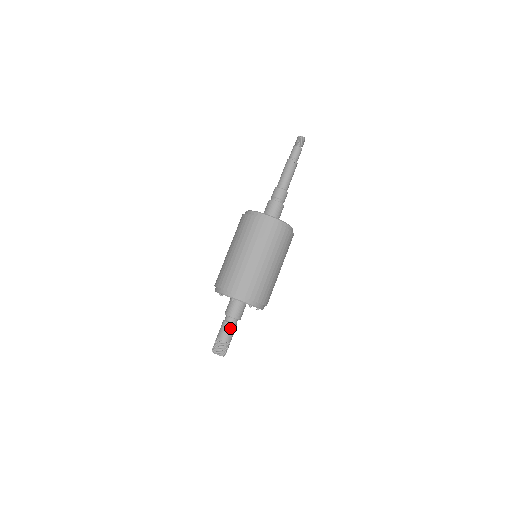
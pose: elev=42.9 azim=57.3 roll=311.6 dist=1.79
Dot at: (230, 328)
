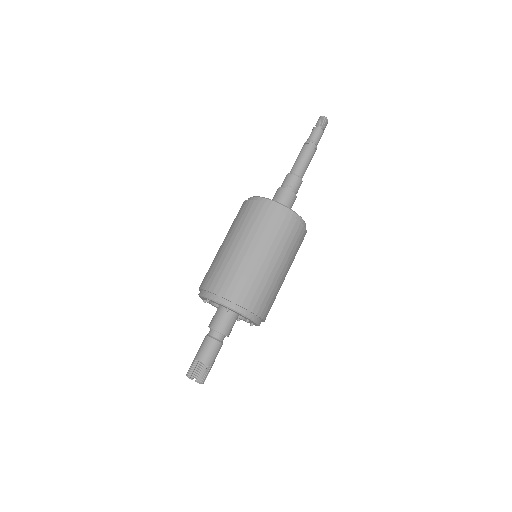
Dot at: occluded
